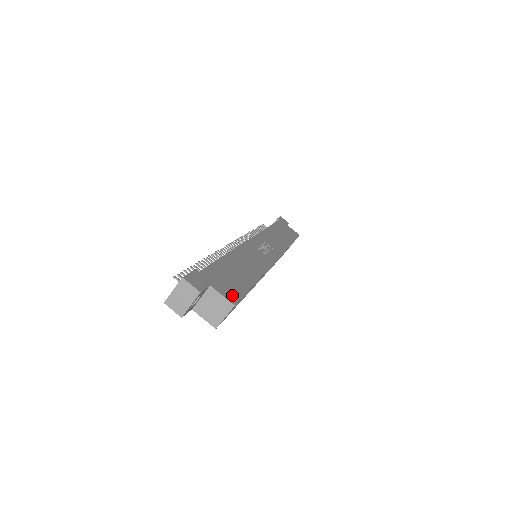
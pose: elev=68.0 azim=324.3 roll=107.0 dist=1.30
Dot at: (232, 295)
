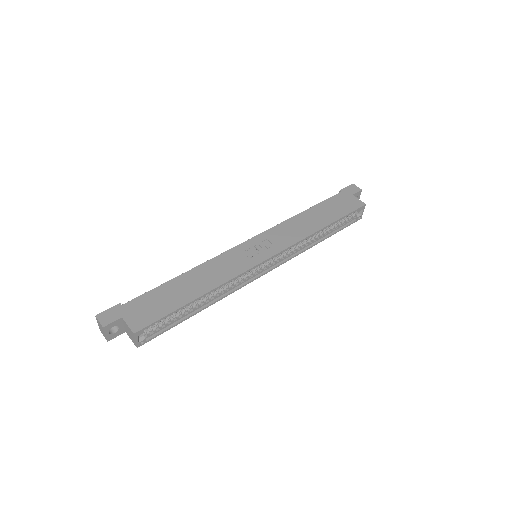
Dot at: (141, 323)
